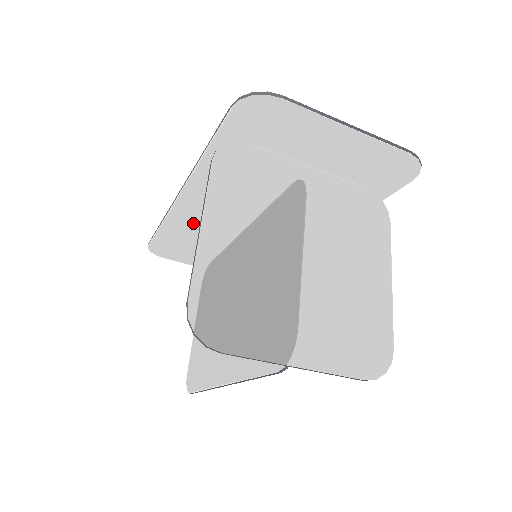
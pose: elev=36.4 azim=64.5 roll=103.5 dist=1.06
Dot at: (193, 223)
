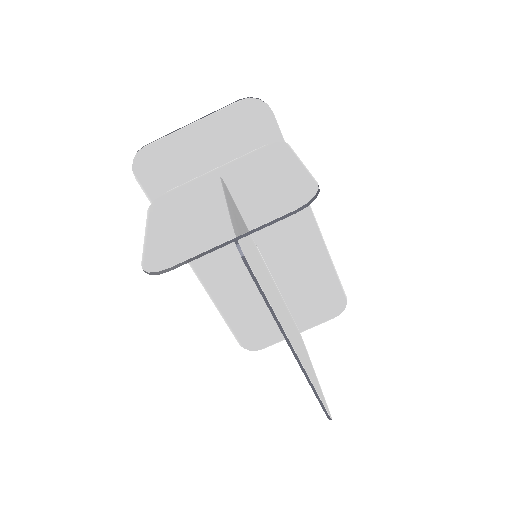
Dot at: (232, 290)
